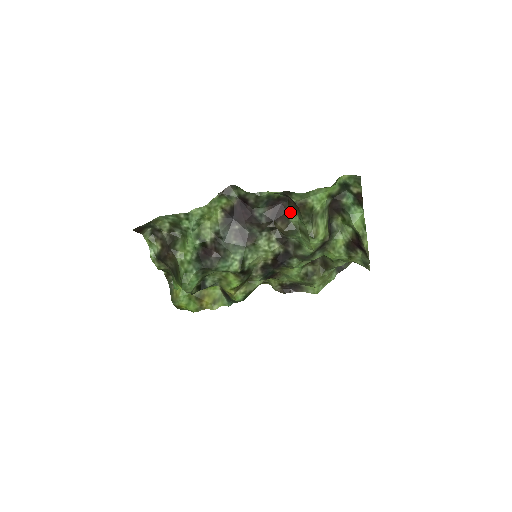
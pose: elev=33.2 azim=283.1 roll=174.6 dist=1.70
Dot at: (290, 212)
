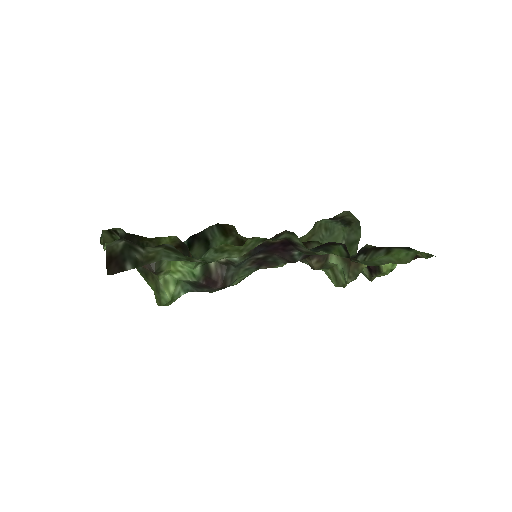
Dot at: occluded
